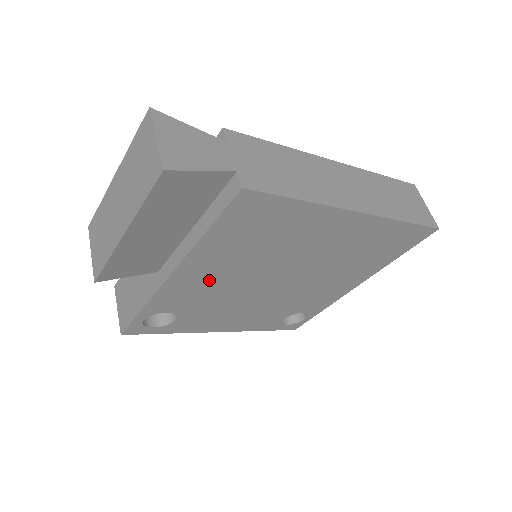
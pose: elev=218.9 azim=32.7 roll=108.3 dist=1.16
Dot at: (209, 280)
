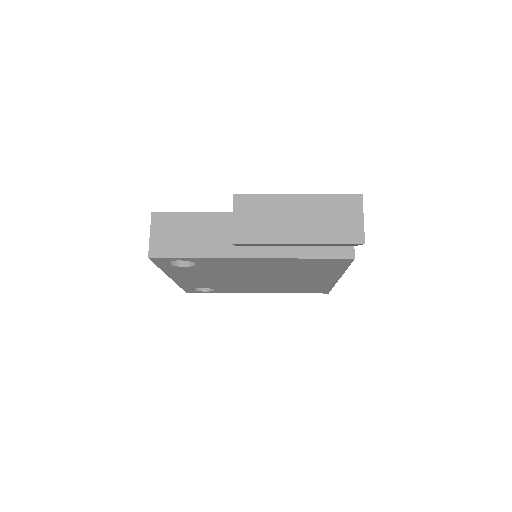
Dot at: (250, 266)
